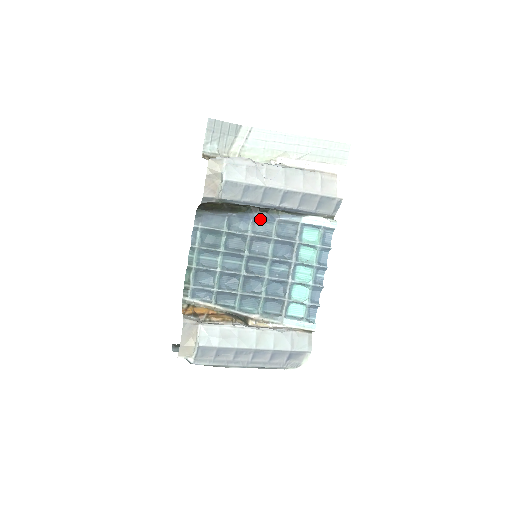
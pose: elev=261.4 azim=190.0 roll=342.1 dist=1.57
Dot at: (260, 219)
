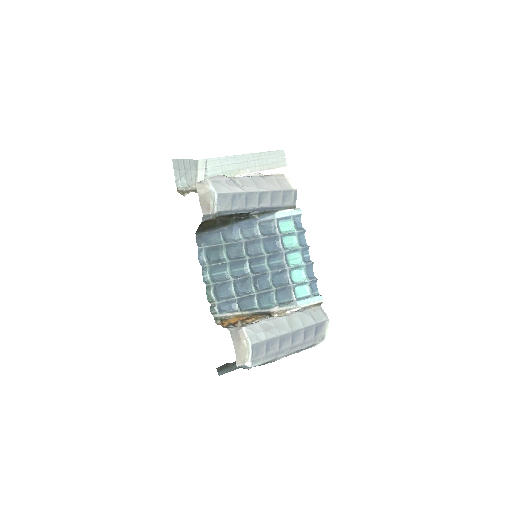
Dot at: (245, 226)
